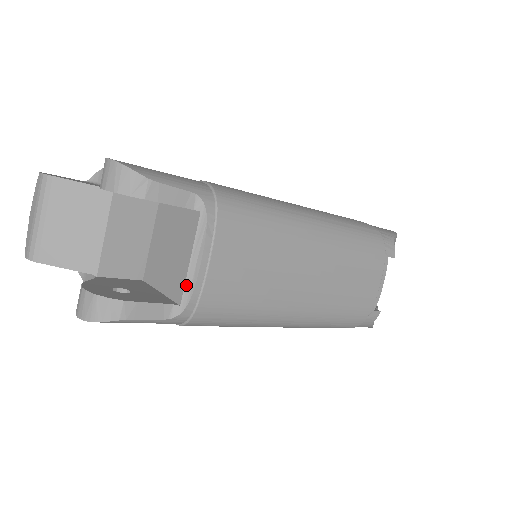
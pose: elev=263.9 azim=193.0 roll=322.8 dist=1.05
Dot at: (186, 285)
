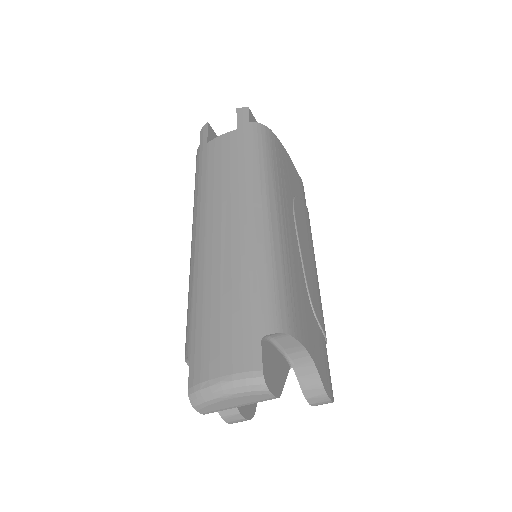
Dot at: occluded
